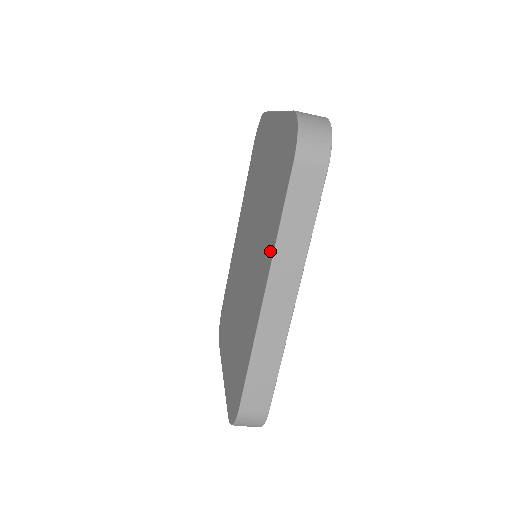
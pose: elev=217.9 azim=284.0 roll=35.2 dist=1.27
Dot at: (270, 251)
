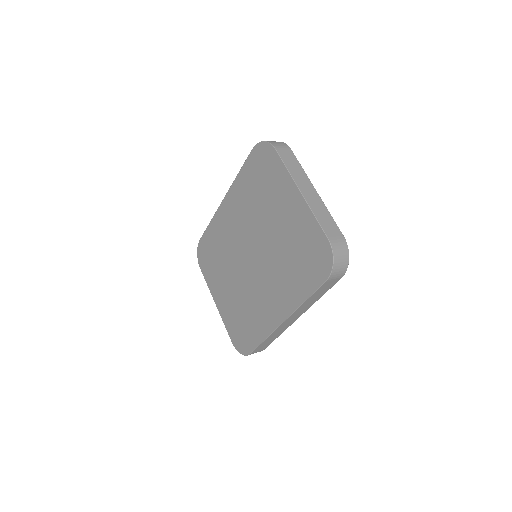
Dot at: (292, 304)
